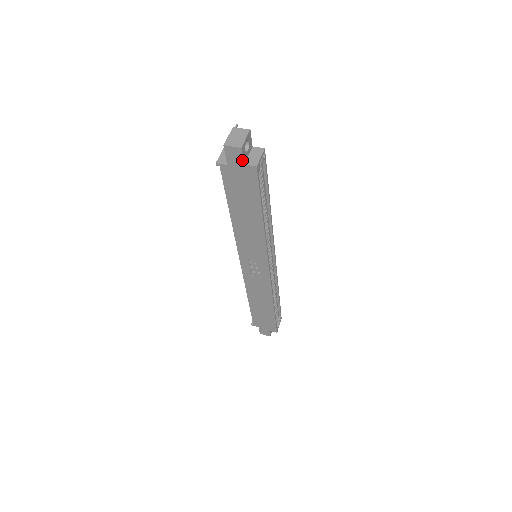
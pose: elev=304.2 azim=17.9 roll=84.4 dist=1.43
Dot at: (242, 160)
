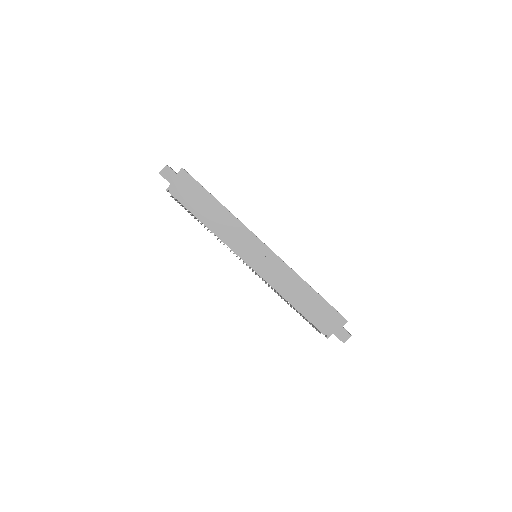
Dot at: (173, 172)
